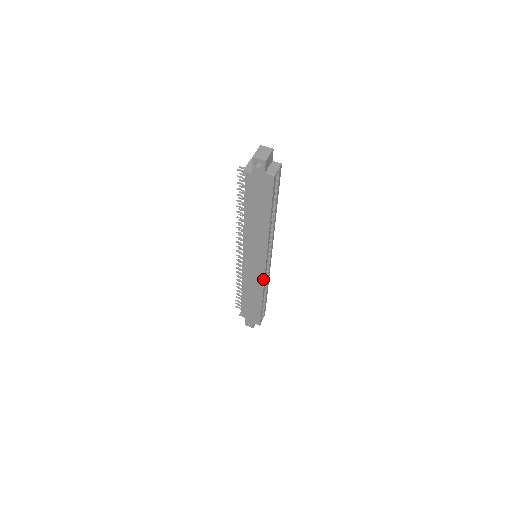
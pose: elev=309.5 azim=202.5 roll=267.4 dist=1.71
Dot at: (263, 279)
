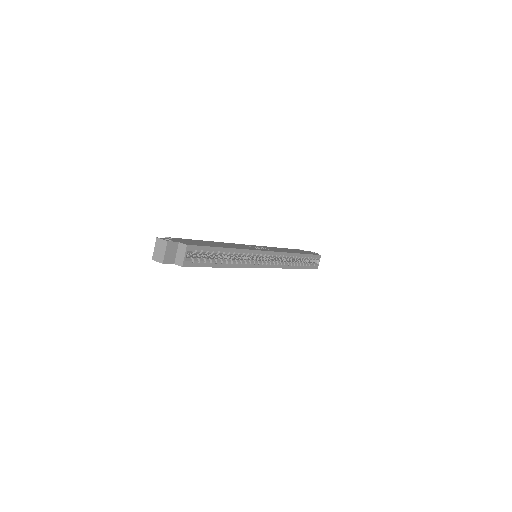
Dot at: occluded
